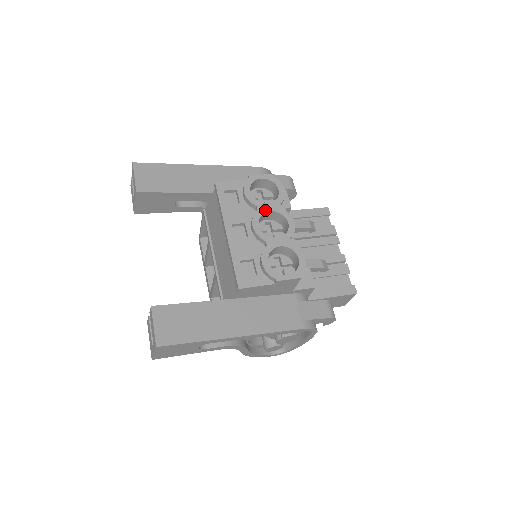
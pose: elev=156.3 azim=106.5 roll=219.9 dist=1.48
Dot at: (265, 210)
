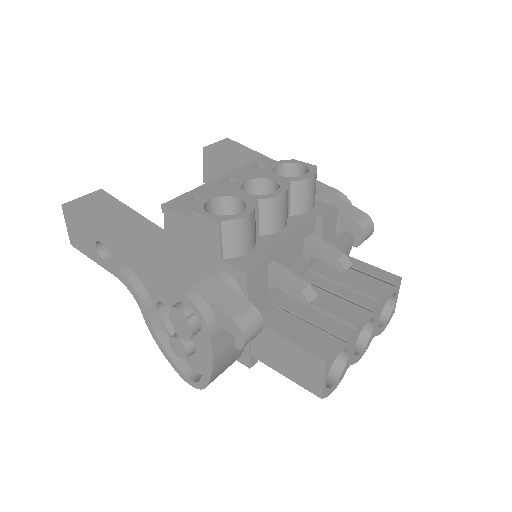
Dot at: (269, 177)
